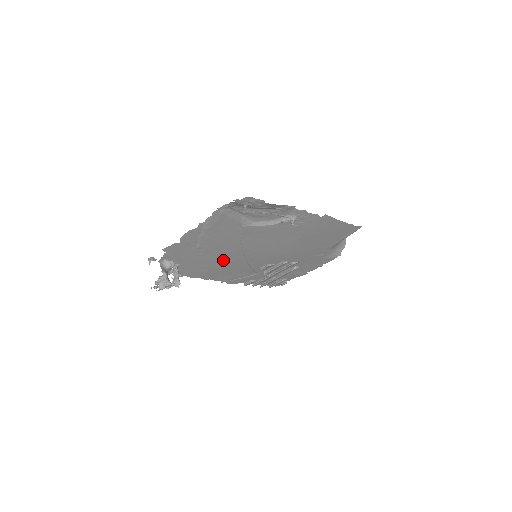
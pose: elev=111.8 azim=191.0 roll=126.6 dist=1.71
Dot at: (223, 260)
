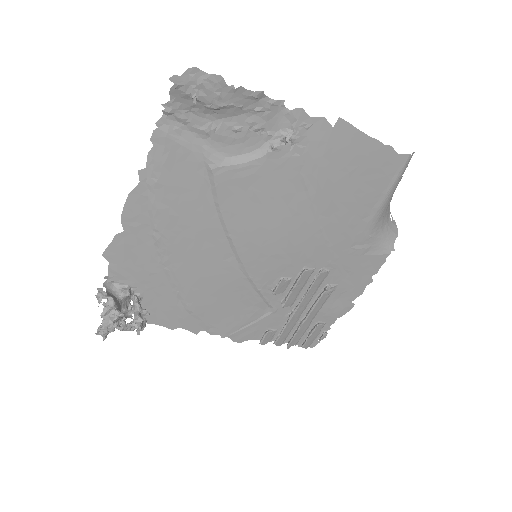
Dot at: (206, 273)
